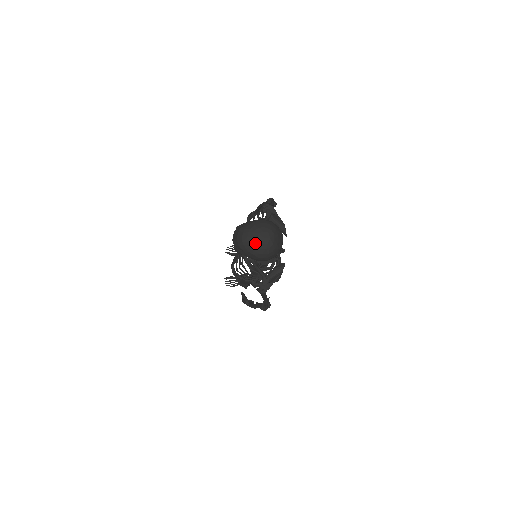
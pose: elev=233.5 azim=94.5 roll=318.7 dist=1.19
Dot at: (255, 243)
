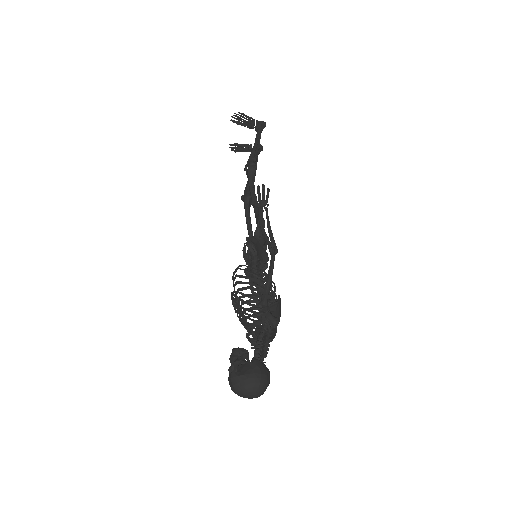
Dot at: occluded
